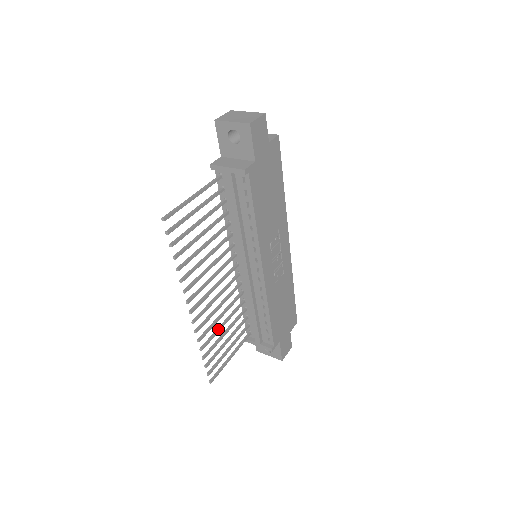
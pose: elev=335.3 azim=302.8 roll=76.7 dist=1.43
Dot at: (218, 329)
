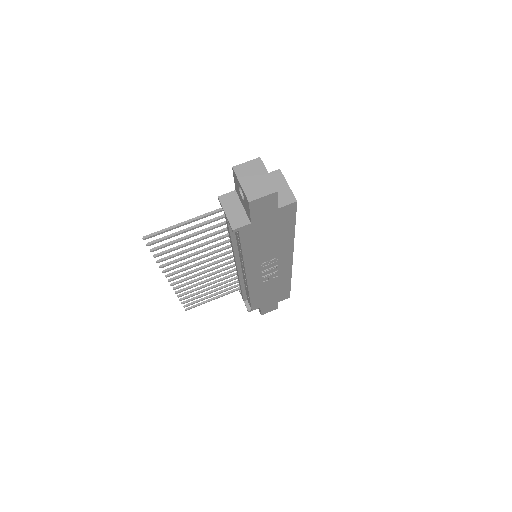
Dot at: (201, 287)
